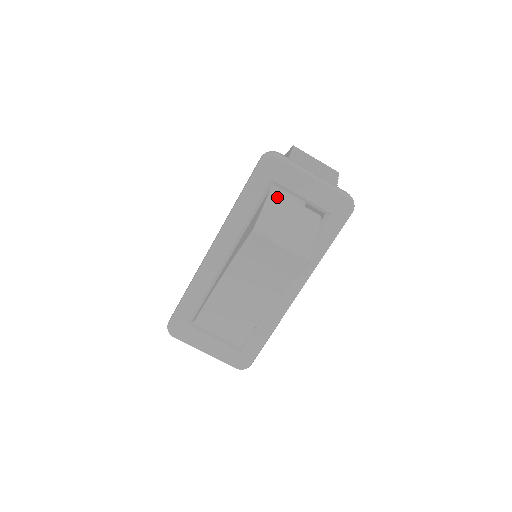
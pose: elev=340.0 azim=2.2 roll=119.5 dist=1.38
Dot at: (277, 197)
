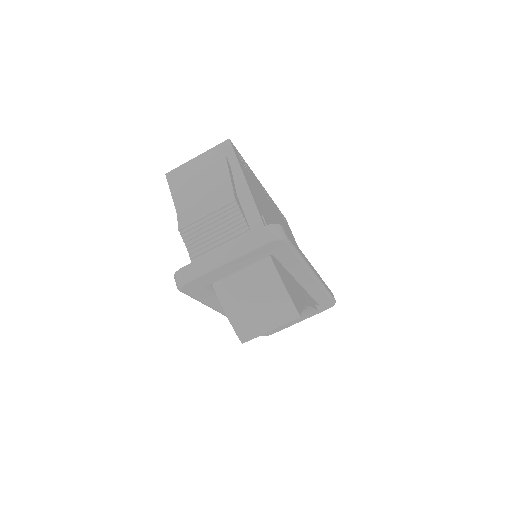
Dot at: (223, 287)
